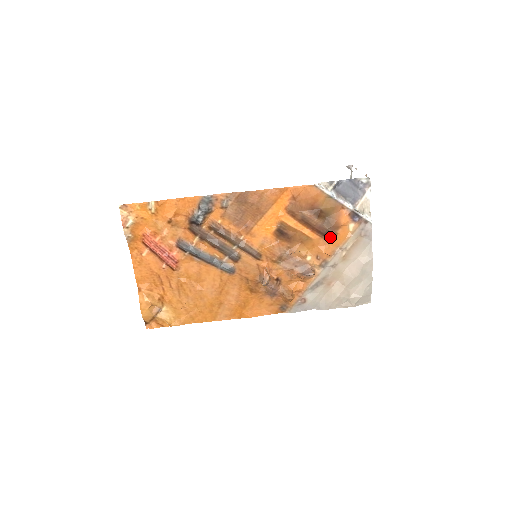
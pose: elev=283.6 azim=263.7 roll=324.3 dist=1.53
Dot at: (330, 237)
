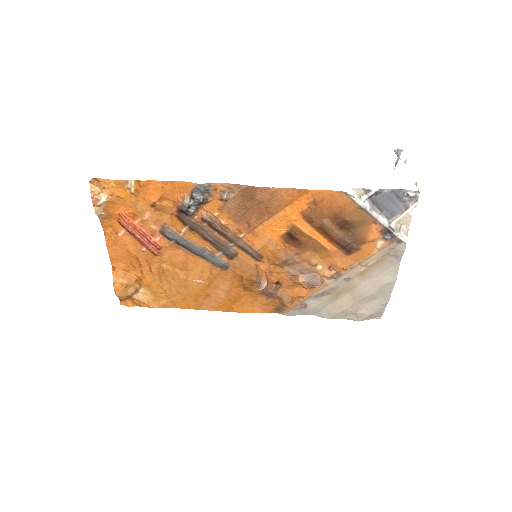
Dot at: (350, 251)
